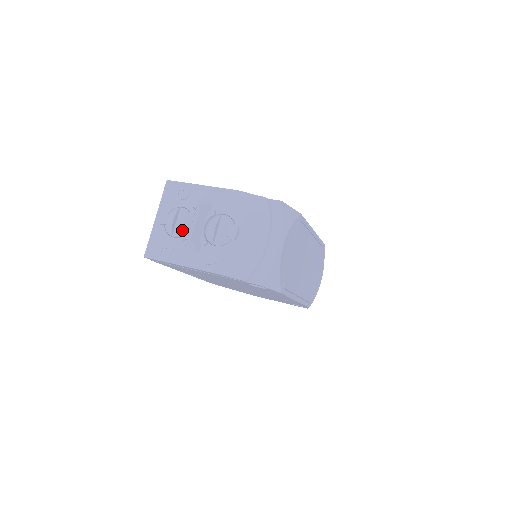
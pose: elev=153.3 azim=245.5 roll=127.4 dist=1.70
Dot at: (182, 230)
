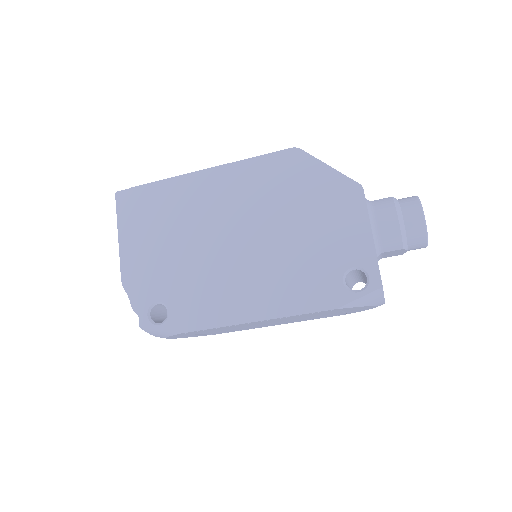
Dot at: occluded
